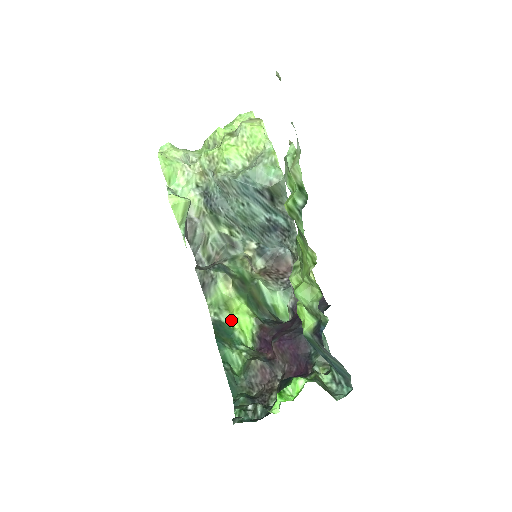
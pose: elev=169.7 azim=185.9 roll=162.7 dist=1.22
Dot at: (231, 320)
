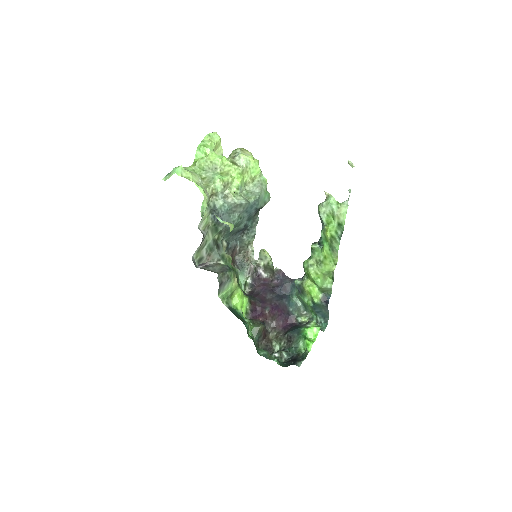
Dot at: (236, 304)
